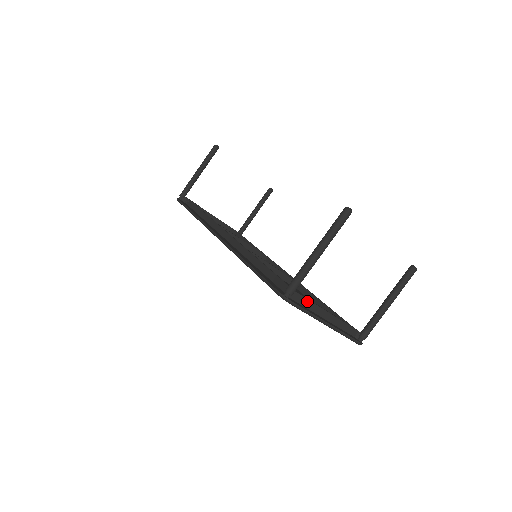
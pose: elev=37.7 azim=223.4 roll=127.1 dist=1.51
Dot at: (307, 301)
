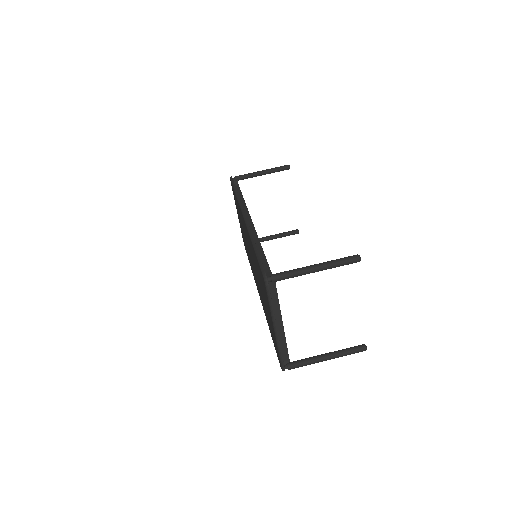
Dot at: (277, 299)
